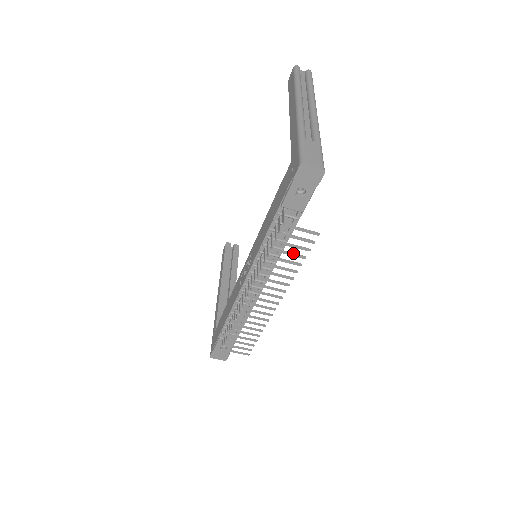
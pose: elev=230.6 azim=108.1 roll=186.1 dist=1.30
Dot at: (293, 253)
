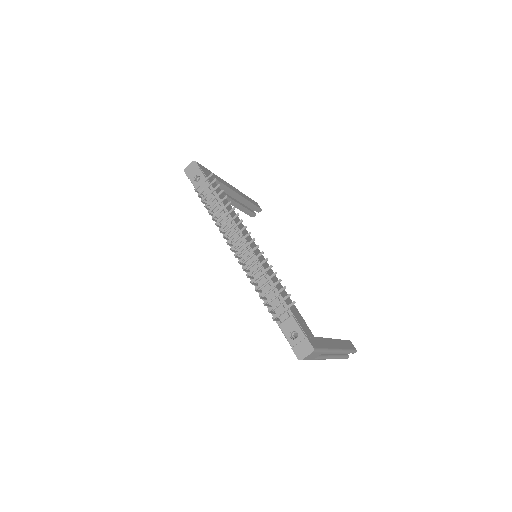
Dot at: (215, 196)
